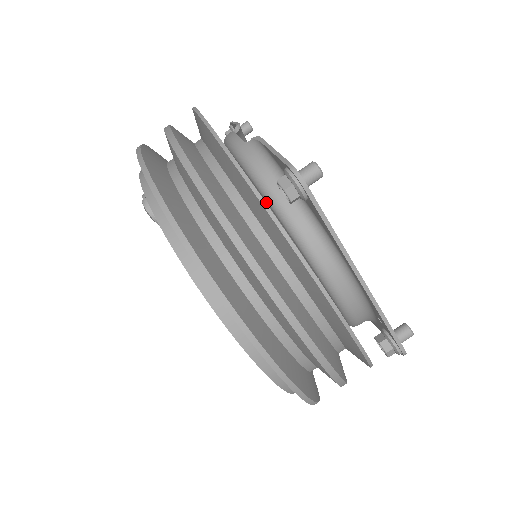
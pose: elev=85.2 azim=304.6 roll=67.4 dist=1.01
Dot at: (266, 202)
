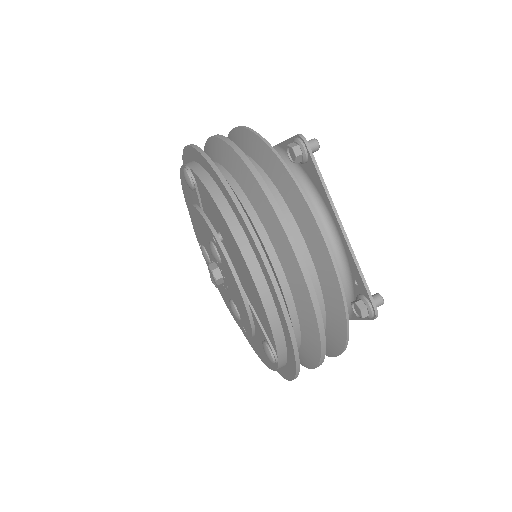
Dot at: occluded
